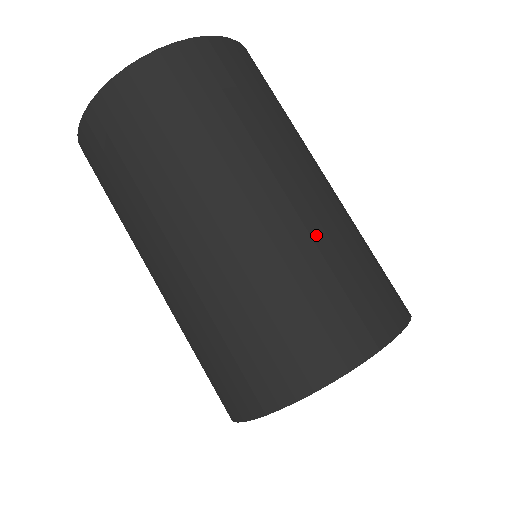
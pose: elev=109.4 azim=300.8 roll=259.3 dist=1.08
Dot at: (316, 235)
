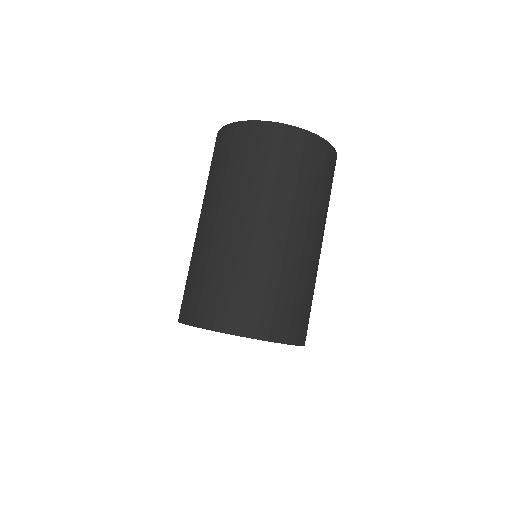
Dot at: (264, 262)
